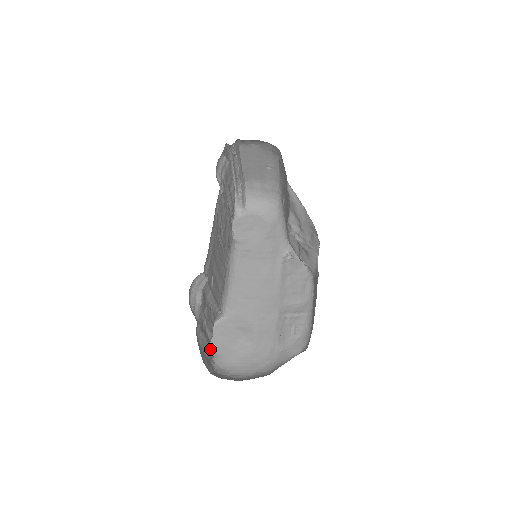
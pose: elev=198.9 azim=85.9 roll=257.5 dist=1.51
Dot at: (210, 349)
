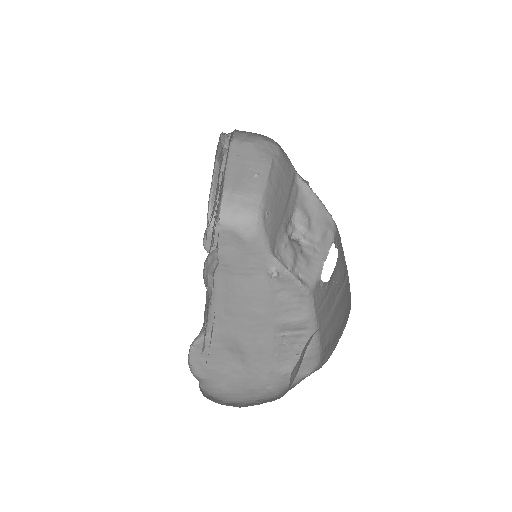
Dot at: occluded
